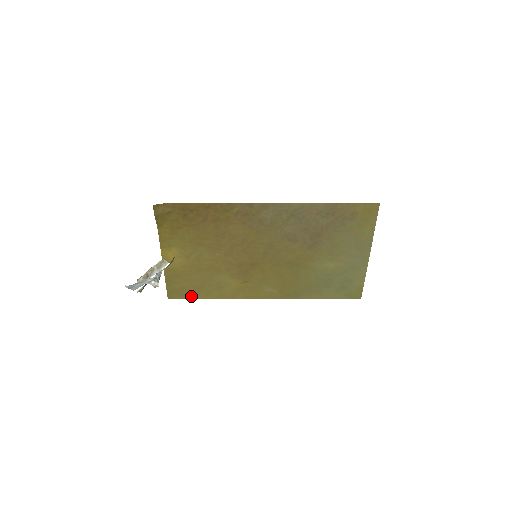
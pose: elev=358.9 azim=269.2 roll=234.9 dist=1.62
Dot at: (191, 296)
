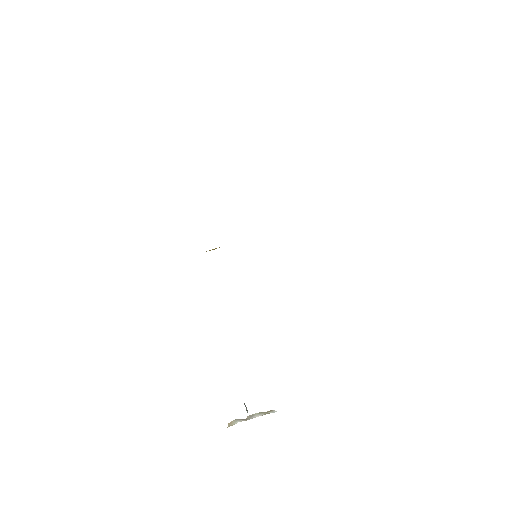
Dot at: occluded
